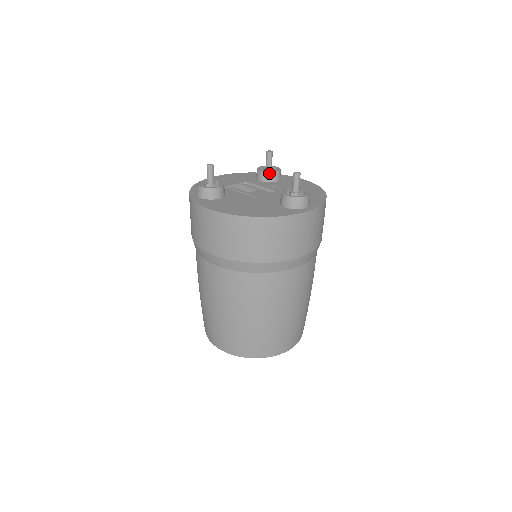
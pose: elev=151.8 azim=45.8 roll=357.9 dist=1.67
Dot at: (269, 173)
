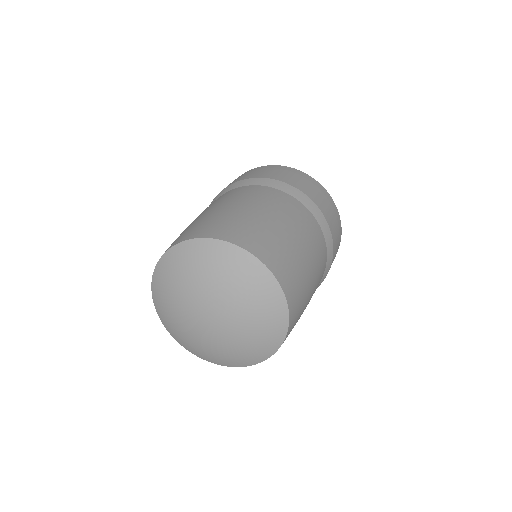
Dot at: occluded
